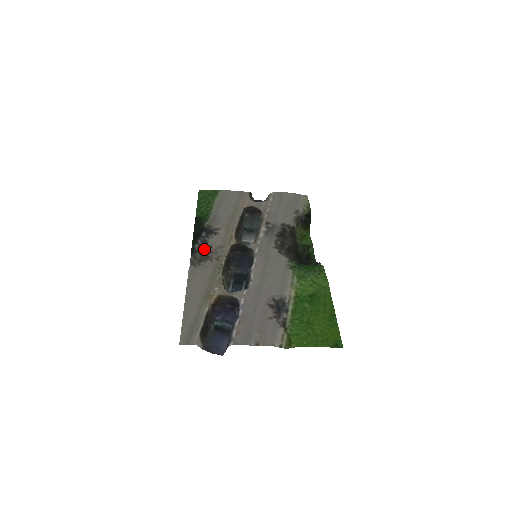
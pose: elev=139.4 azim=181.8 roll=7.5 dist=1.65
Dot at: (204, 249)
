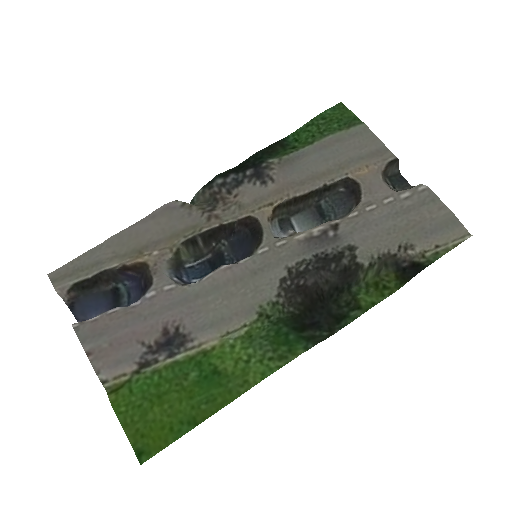
Dot at: (225, 191)
